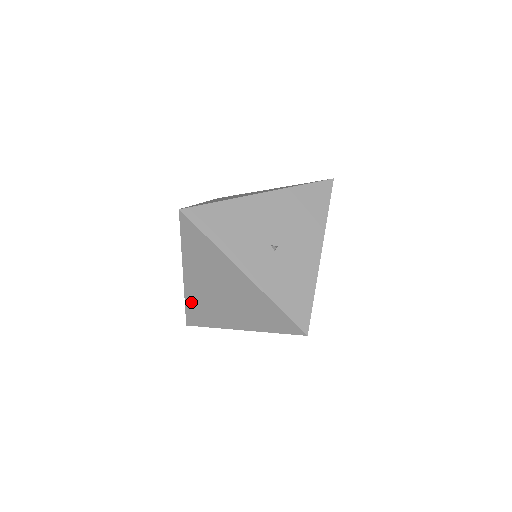
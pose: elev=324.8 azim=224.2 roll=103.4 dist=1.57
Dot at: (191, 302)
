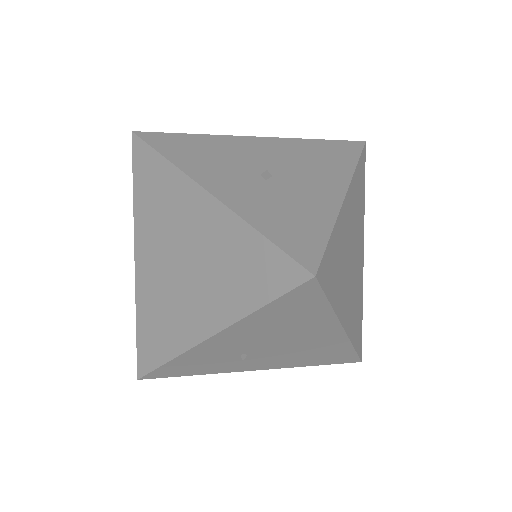
Dot at: (143, 315)
